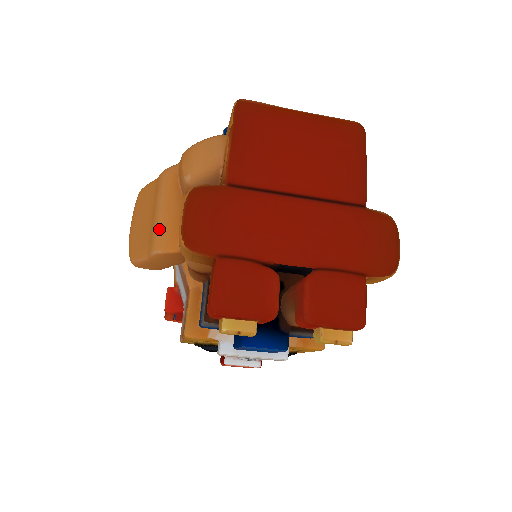
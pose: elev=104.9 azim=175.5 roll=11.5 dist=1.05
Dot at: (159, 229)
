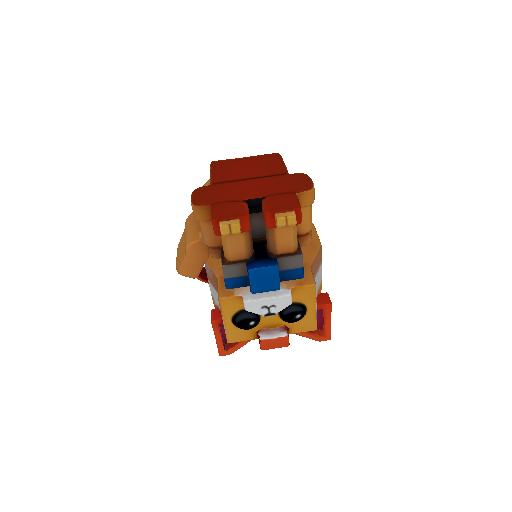
Dot at: (188, 236)
